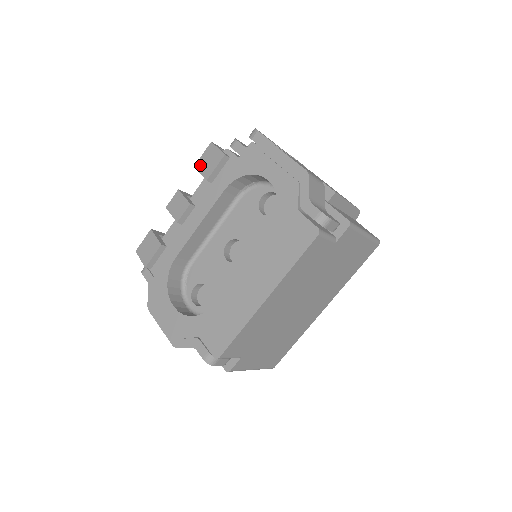
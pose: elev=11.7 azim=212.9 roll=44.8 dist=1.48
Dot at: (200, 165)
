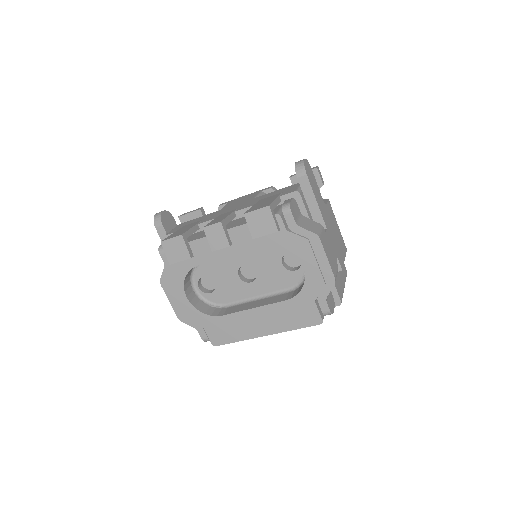
Dot at: (251, 219)
